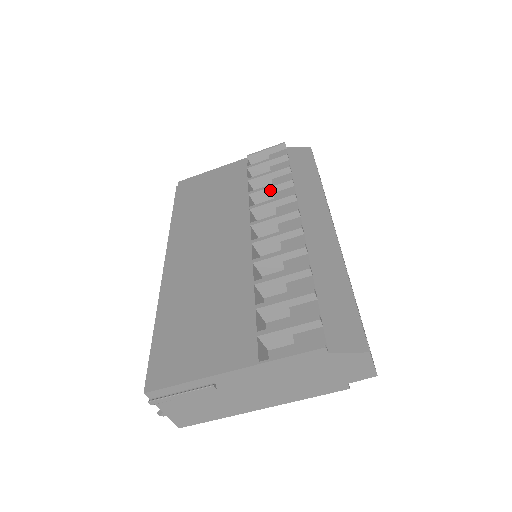
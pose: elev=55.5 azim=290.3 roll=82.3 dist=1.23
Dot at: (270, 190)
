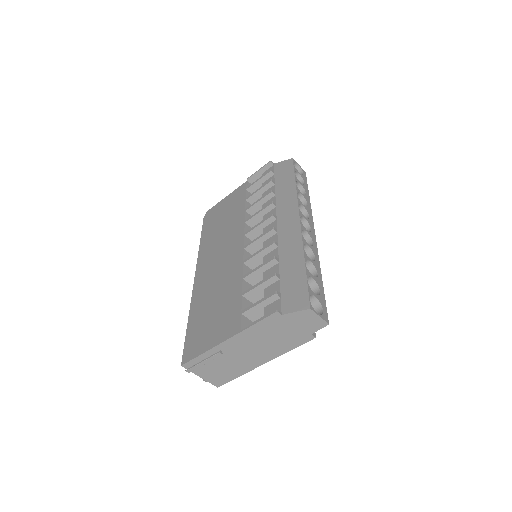
Dot at: (259, 203)
